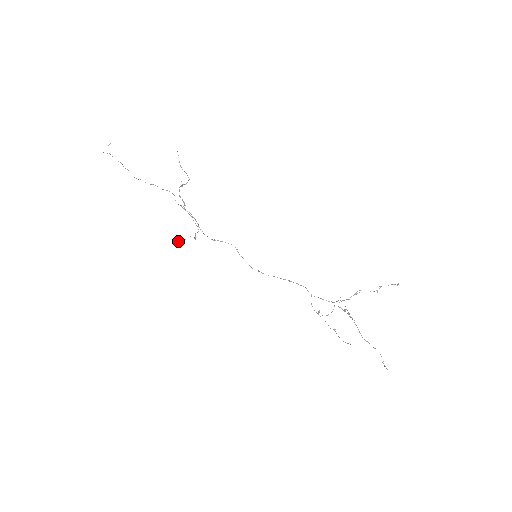
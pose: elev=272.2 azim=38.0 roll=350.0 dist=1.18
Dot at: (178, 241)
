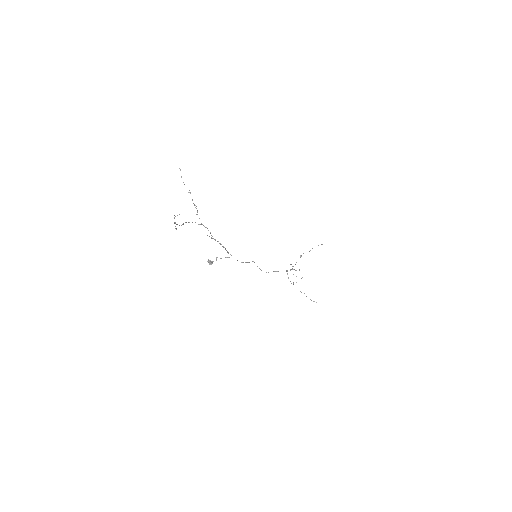
Dot at: (210, 264)
